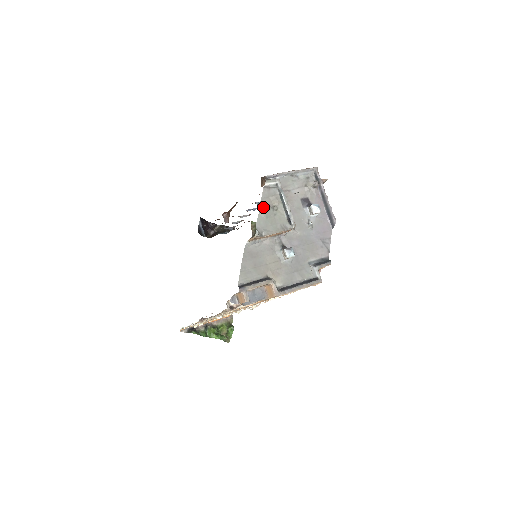
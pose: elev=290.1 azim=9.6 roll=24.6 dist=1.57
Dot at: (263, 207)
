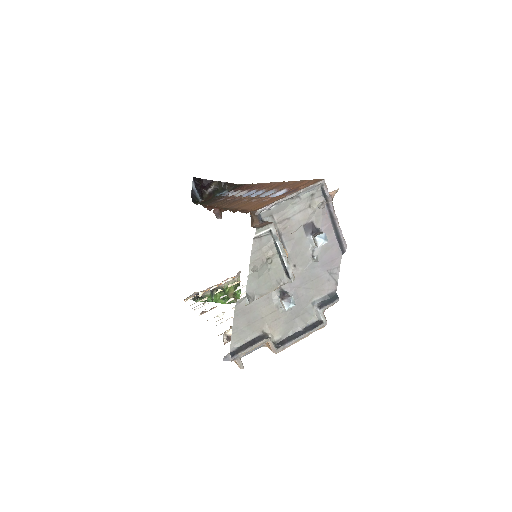
Dot at: (254, 265)
